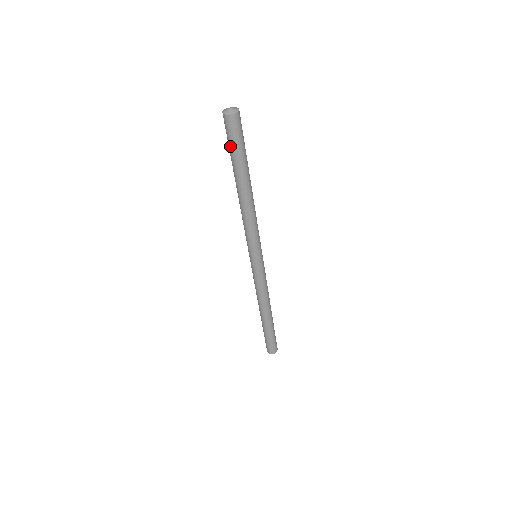
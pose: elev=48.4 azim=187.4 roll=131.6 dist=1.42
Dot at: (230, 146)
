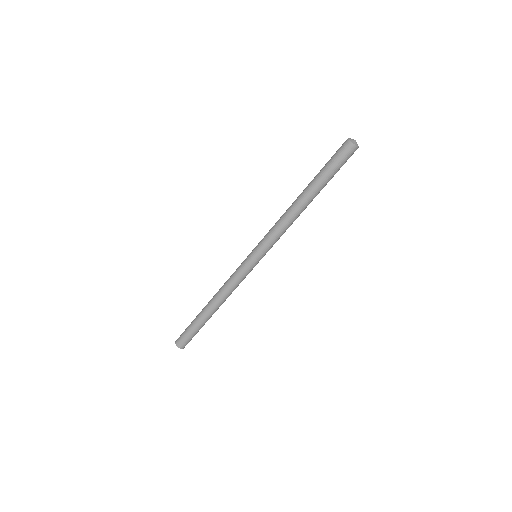
Dot at: (329, 161)
